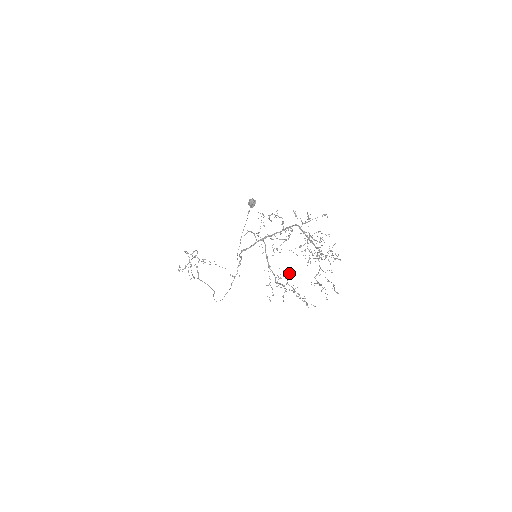
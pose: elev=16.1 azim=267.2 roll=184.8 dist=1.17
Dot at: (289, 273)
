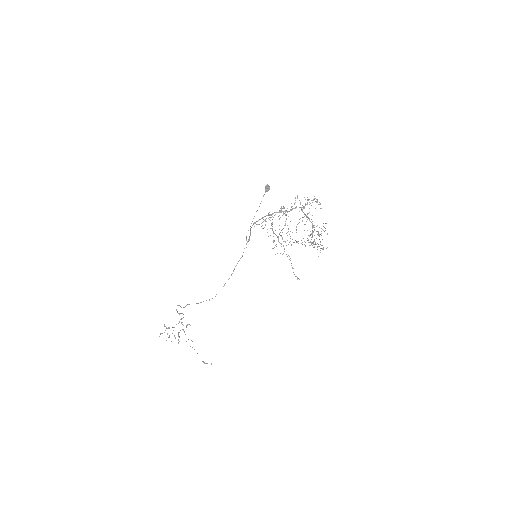
Dot at: occluded
